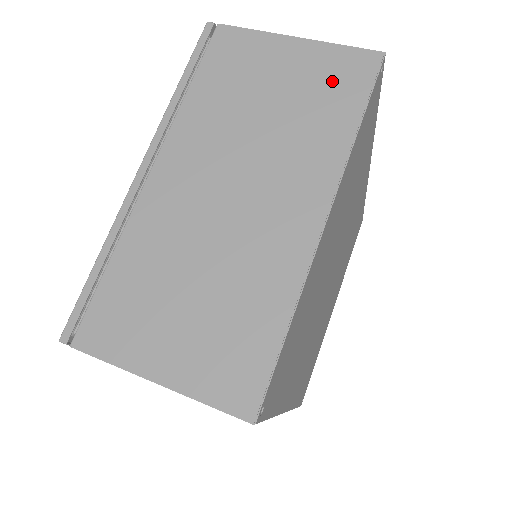
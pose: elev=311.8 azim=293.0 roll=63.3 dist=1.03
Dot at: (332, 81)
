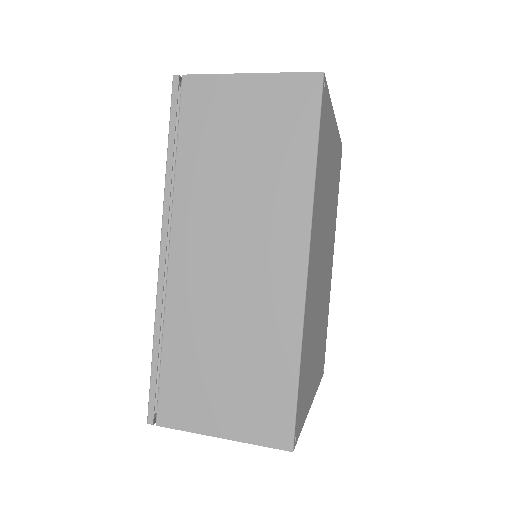
Dot at: occluded
